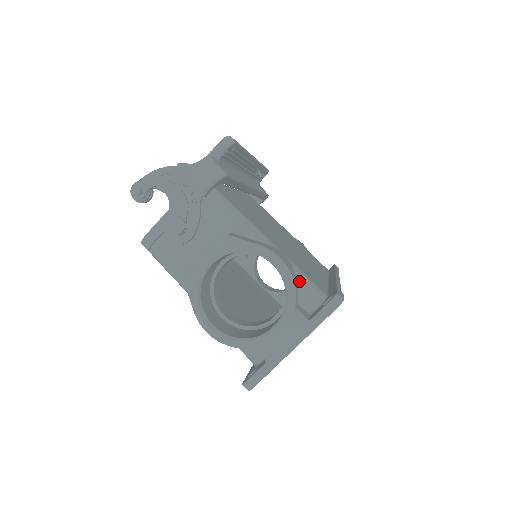
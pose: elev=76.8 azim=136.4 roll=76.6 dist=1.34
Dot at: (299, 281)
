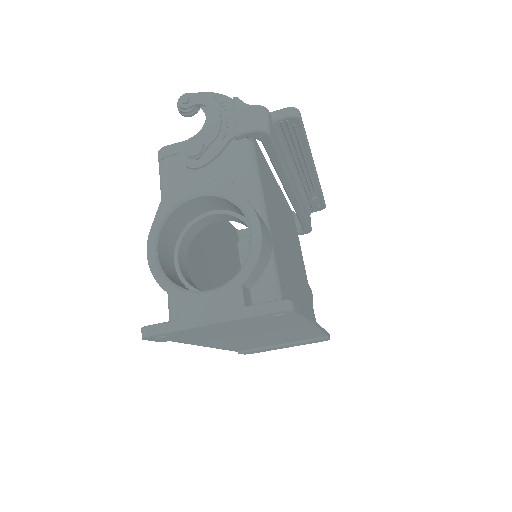
Dot at: (266, 271)
